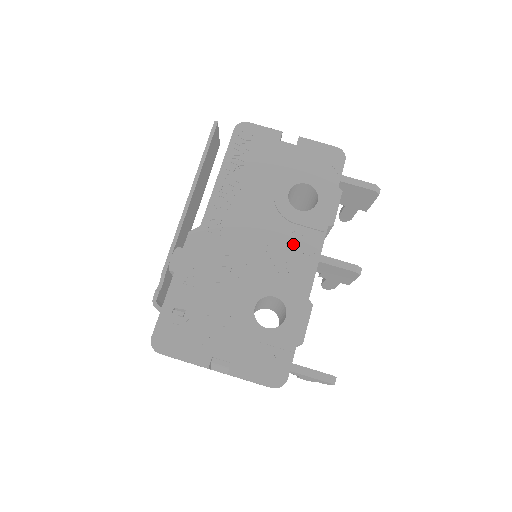
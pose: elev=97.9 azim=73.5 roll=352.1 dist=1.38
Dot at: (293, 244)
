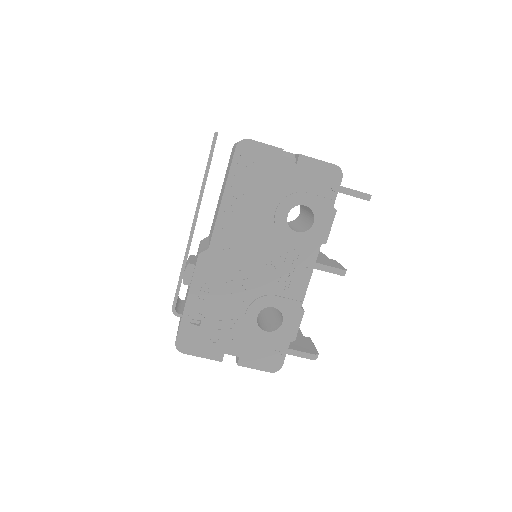
Dot at: (290, 262)
